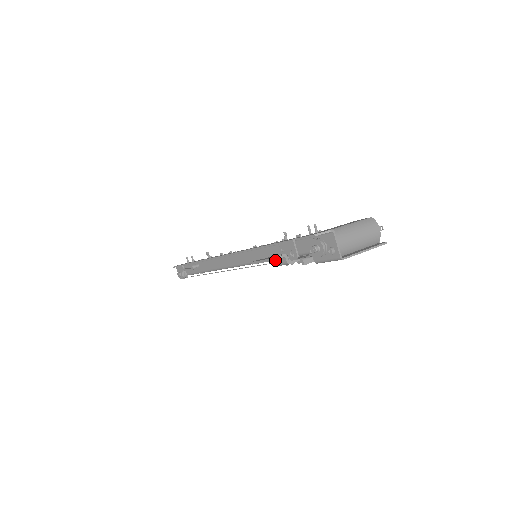
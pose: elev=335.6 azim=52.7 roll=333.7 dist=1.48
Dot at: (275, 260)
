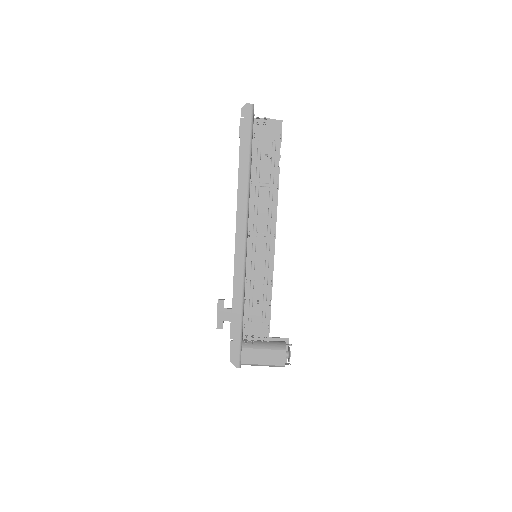
Dot at: (216, 328)
